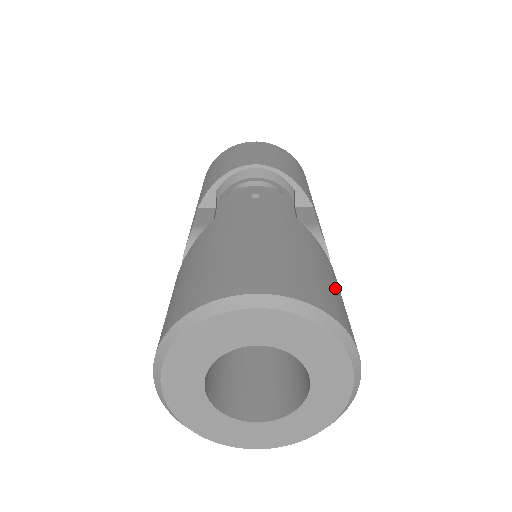
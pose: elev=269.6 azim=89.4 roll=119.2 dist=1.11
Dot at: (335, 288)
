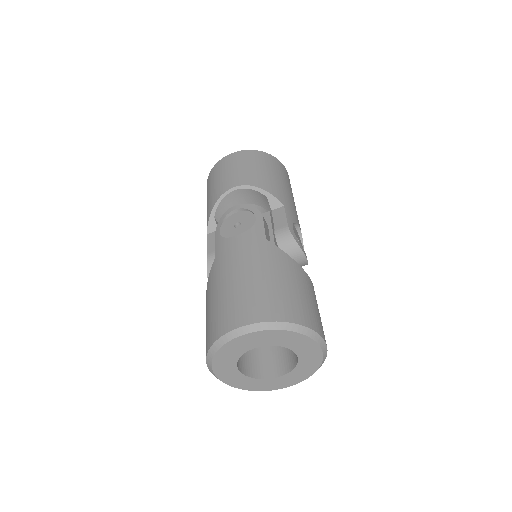
Dot at: (297, 290)
